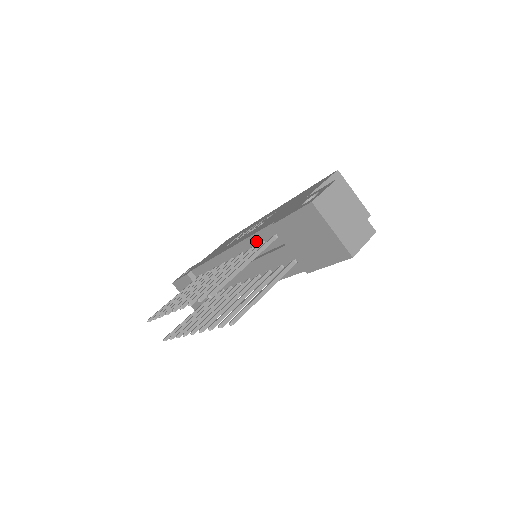
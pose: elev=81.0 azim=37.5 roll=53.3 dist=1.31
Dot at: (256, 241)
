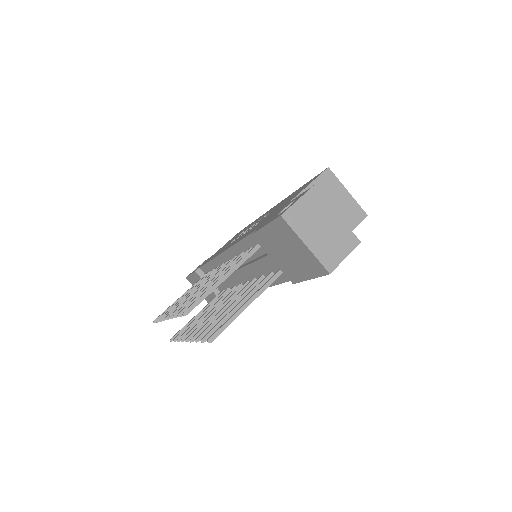
Dot at: (245, 246)
